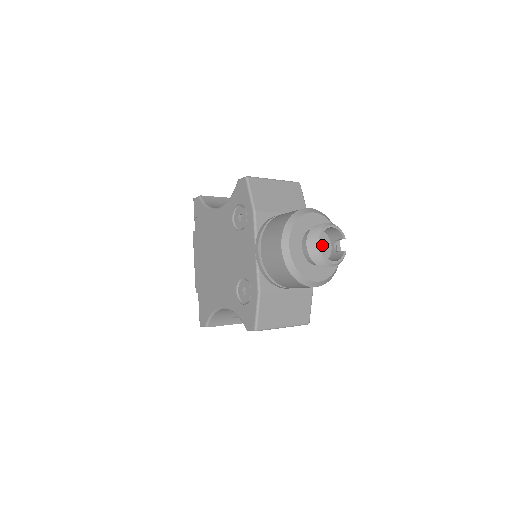
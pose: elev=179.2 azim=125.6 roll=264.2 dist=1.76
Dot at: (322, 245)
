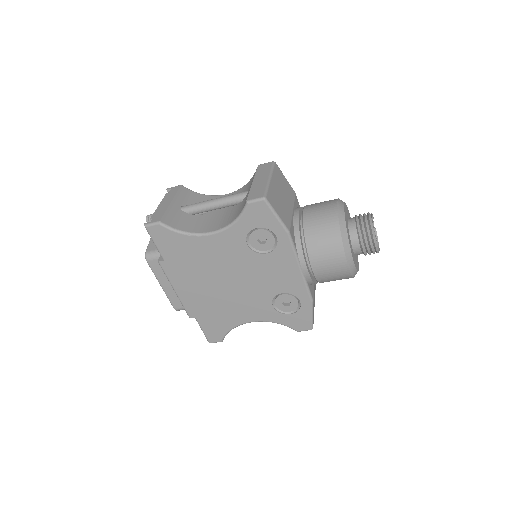
Dot at: occluded
